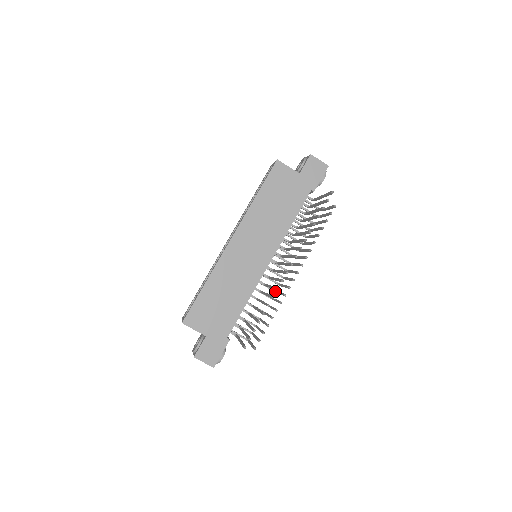
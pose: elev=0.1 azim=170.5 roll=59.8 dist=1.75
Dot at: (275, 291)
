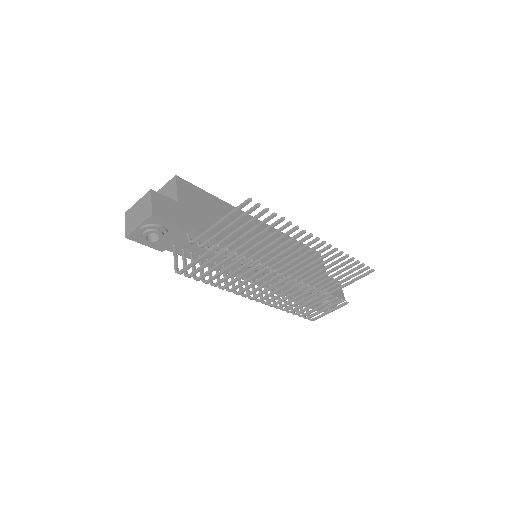
Dot at: (238, 291)
